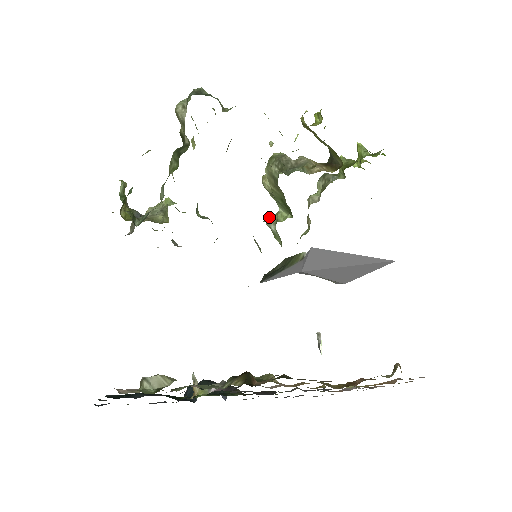
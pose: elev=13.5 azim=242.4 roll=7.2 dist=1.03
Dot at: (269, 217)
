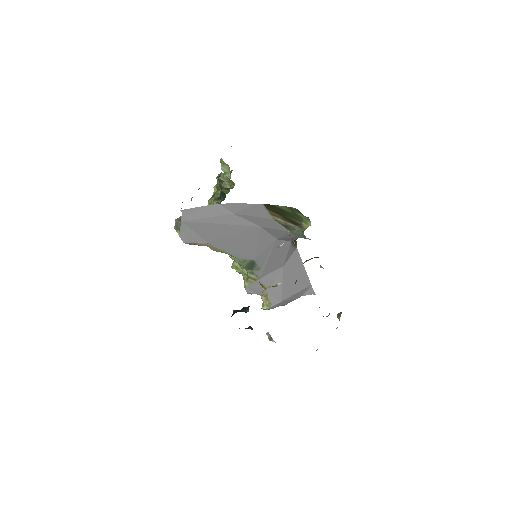
Dot at: occluded
